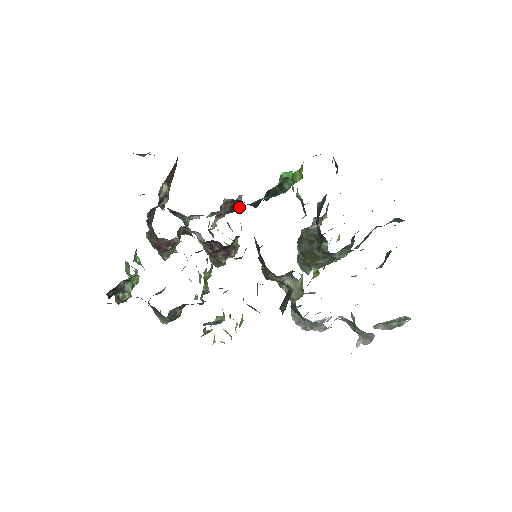
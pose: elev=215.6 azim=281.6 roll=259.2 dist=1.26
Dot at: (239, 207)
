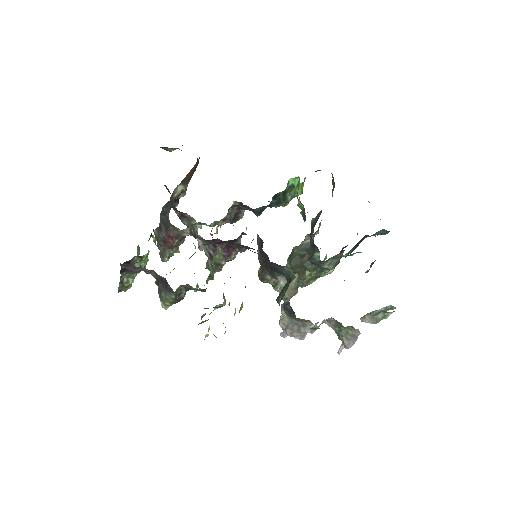
Dot at: (241, 218)
